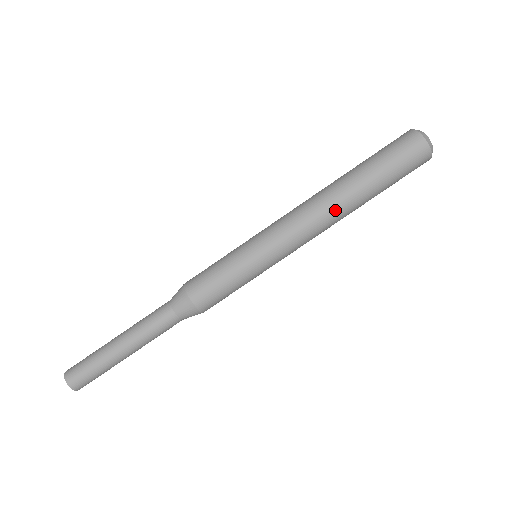
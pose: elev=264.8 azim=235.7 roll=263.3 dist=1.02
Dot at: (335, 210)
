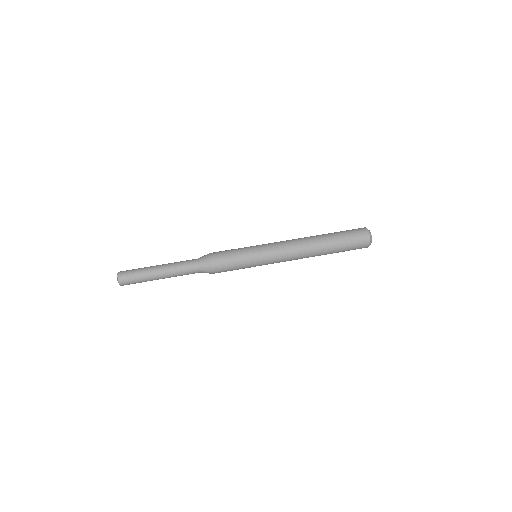
Dot at: (308, 245)
